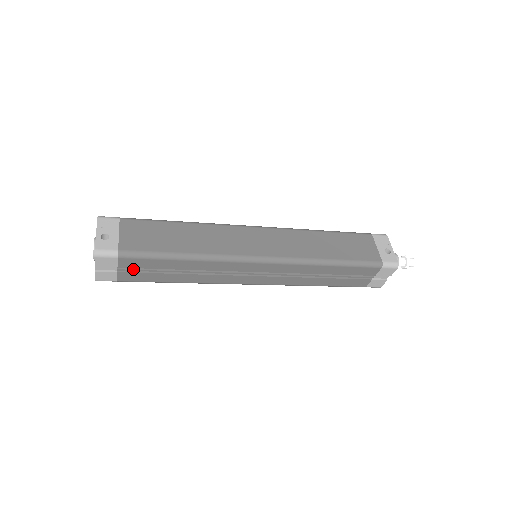
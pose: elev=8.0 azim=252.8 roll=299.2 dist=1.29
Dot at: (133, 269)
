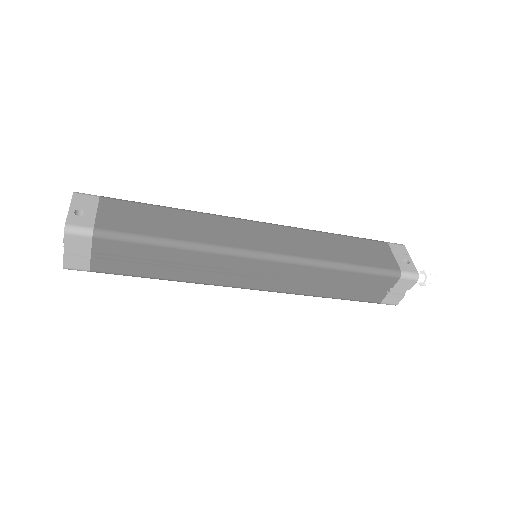
Dot at: (110, 255)
